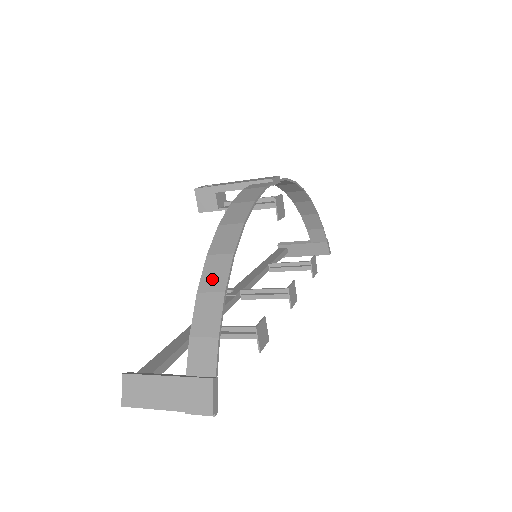
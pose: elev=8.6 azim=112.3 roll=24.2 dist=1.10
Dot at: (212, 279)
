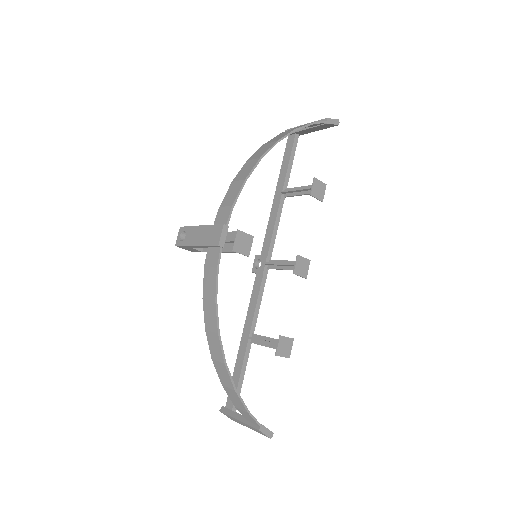
Dot at: (224, 379)
